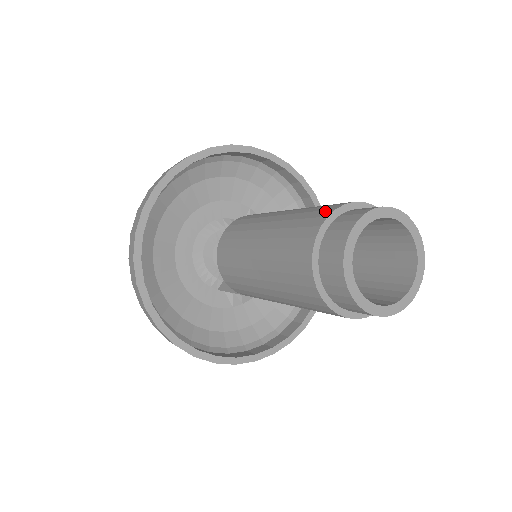
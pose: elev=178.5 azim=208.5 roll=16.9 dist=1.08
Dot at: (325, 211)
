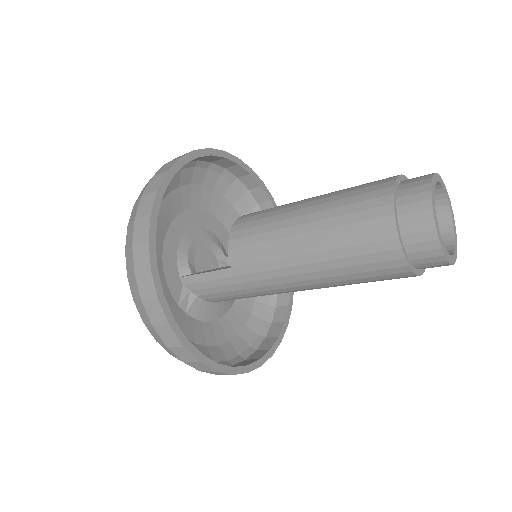
Dot at: occluded
